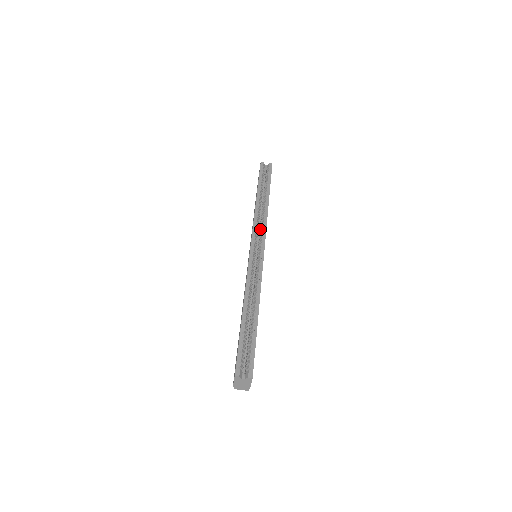
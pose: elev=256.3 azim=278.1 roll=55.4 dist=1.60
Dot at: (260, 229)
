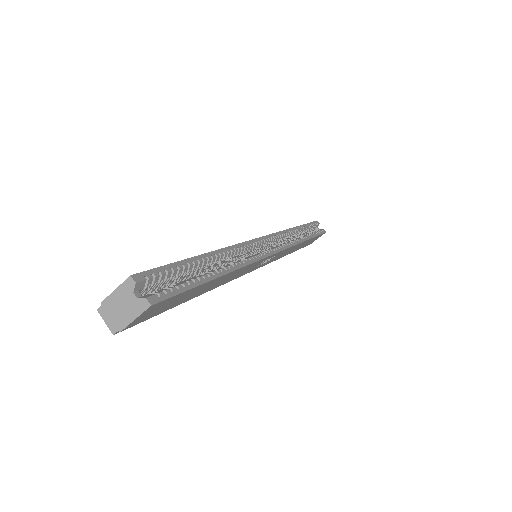
Dot at: occluded
